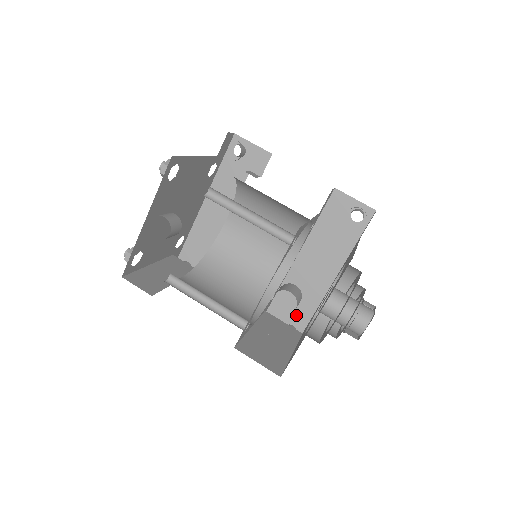
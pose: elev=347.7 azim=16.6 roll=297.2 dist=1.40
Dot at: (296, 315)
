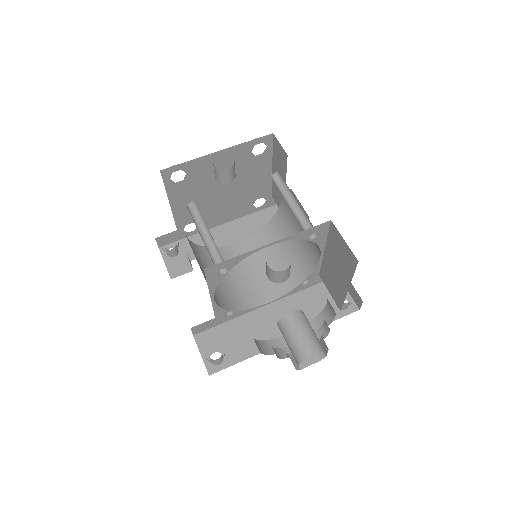
Dot at: (233, 349)
